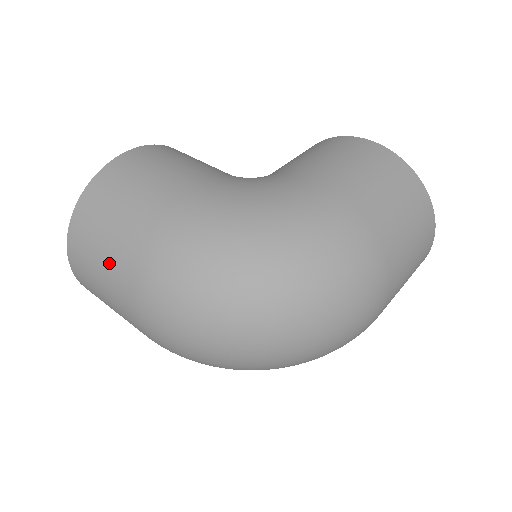
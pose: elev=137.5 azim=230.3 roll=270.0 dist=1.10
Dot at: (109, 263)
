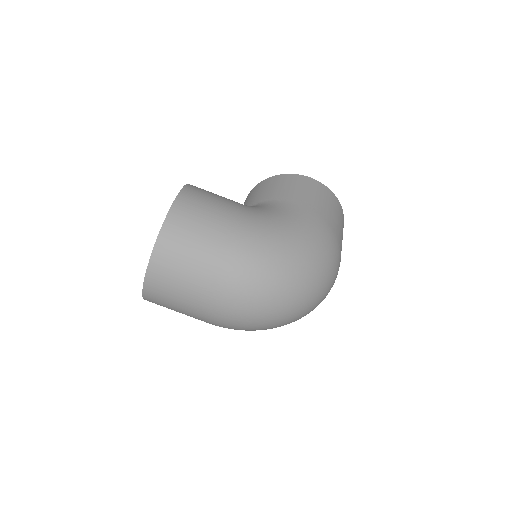
Dot at: (198, 274)
